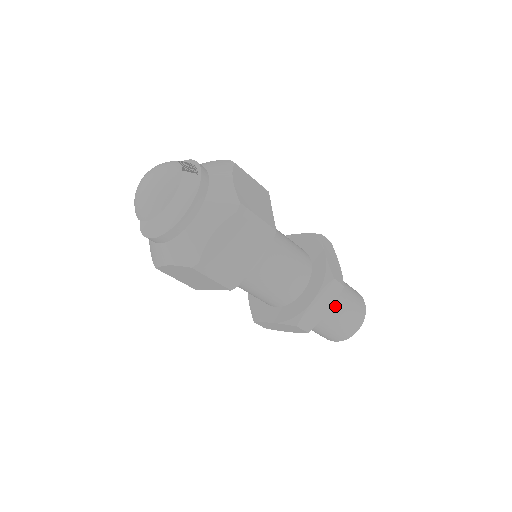
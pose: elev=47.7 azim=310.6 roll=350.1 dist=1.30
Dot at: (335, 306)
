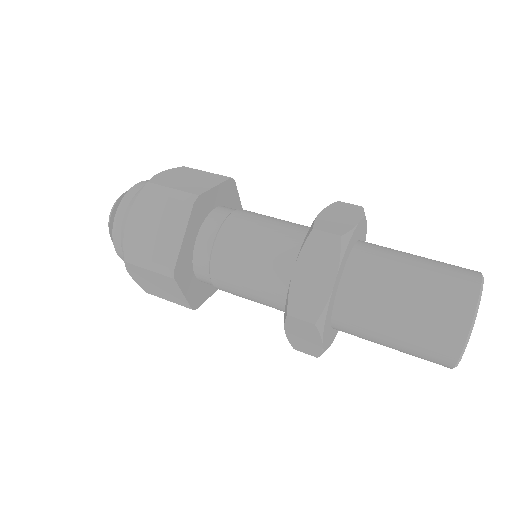
Dot at: (380, 284)
